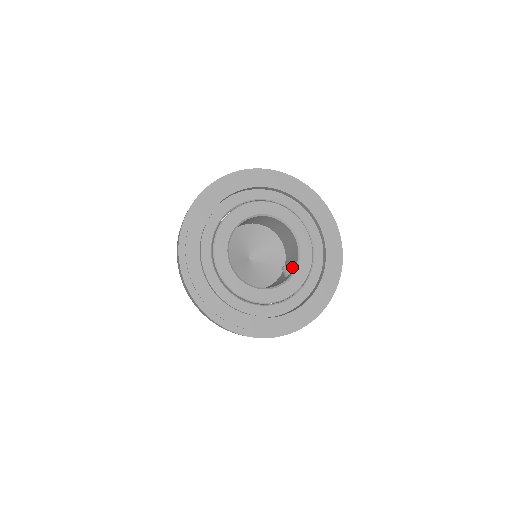
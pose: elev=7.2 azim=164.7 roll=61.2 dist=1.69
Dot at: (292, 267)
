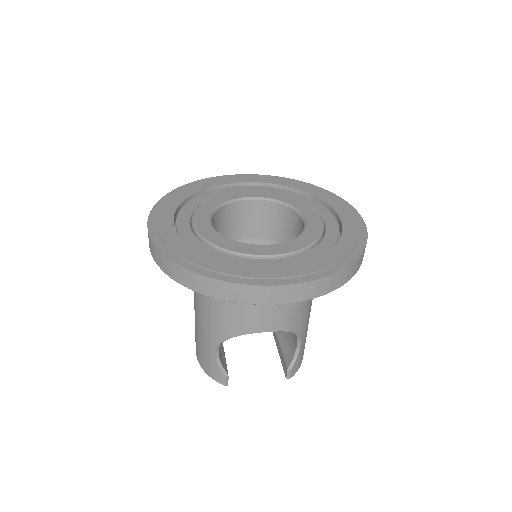
Dot at: occluded
